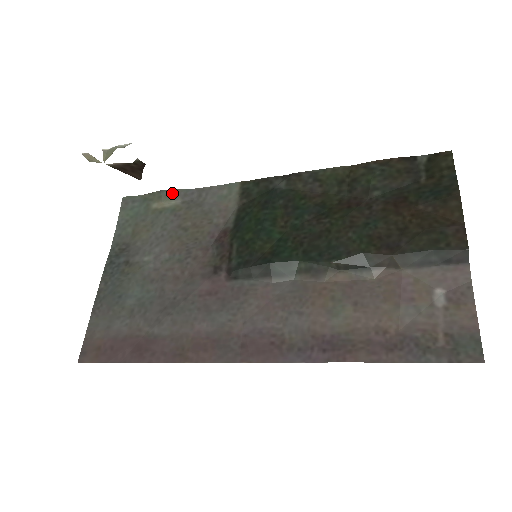
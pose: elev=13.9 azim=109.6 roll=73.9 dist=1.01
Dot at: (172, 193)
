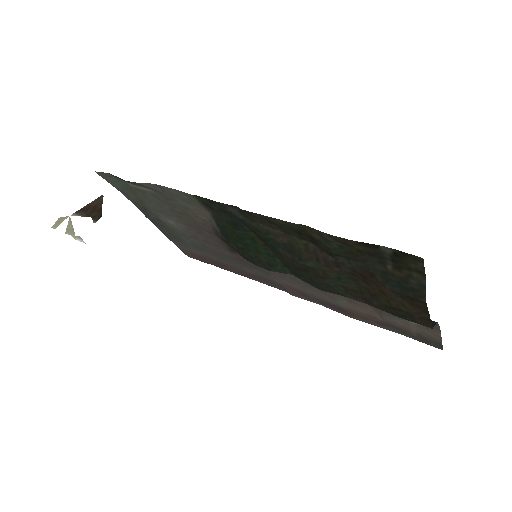
Dot at: (136, 184)
